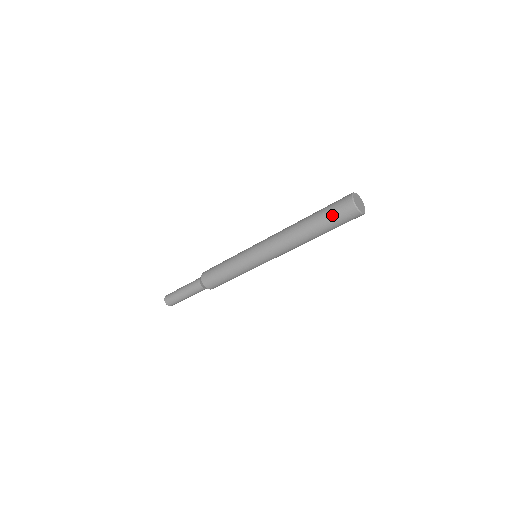
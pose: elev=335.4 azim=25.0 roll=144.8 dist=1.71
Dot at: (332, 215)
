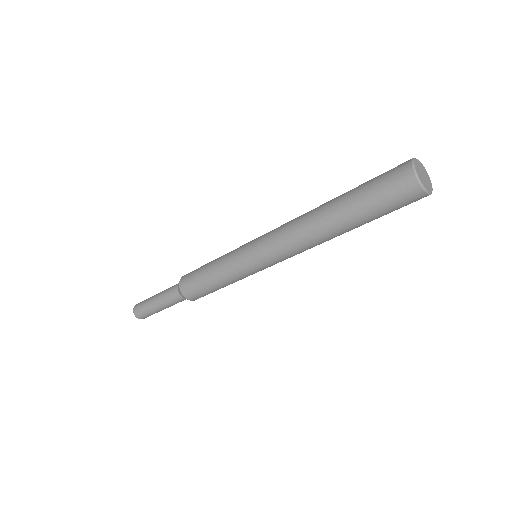
Dot at: (382, 205)
